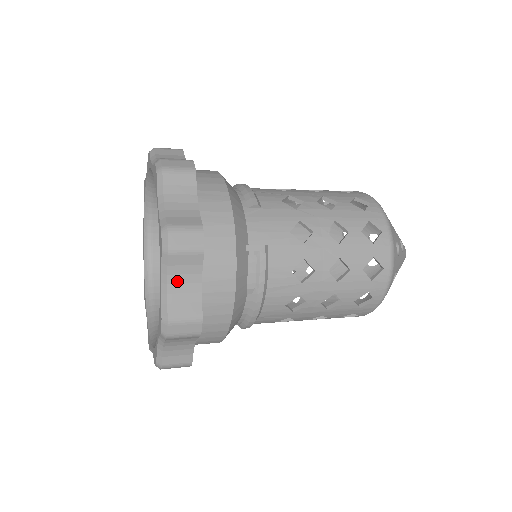
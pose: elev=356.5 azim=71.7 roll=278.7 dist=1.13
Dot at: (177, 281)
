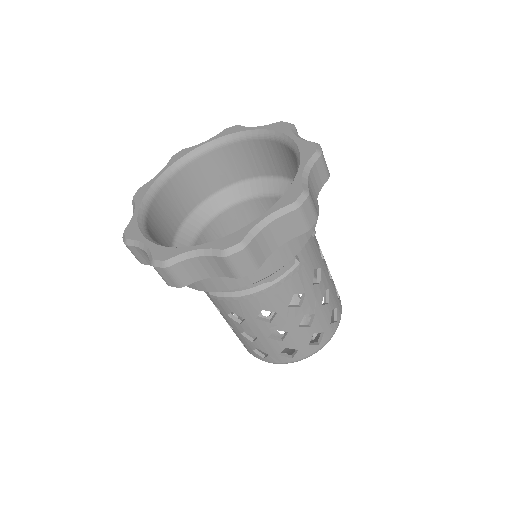
Dot at: (273, 230)
